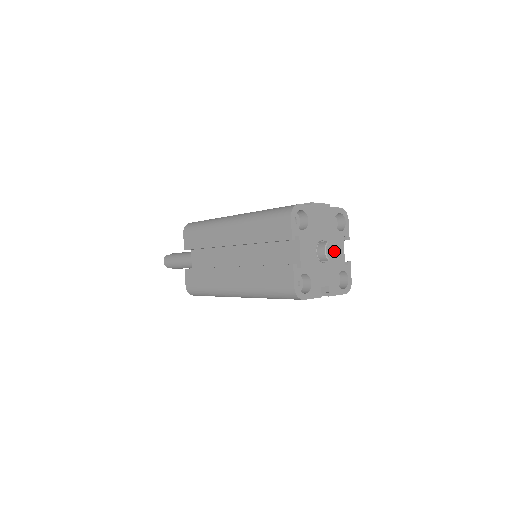
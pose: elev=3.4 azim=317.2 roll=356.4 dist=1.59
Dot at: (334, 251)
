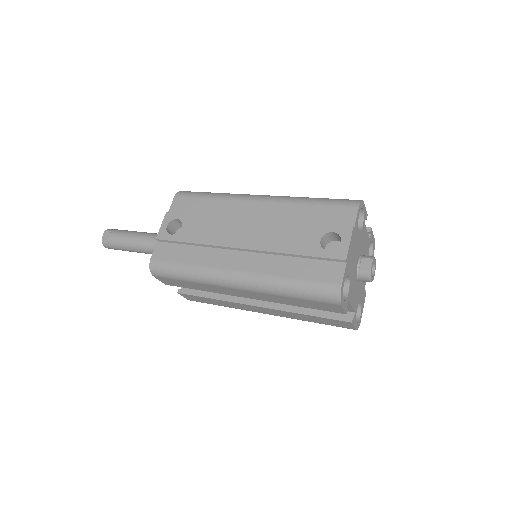
Dot at: occluded
